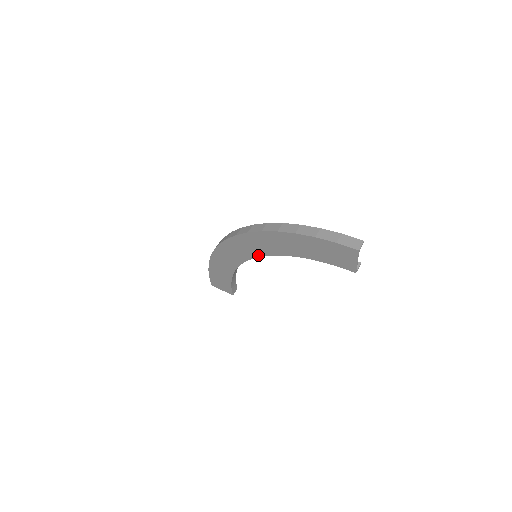
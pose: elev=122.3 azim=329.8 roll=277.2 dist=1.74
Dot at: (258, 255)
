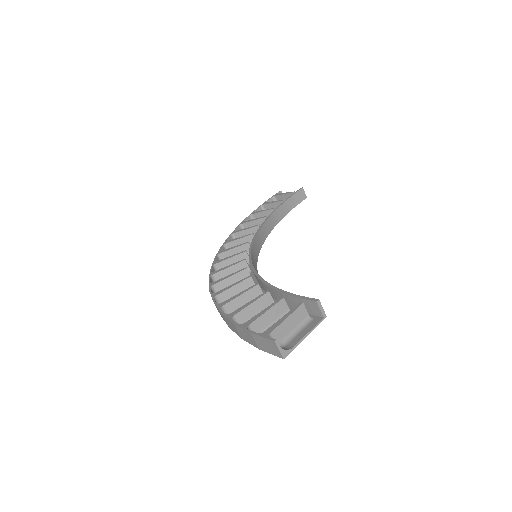
Dot at: occluded
